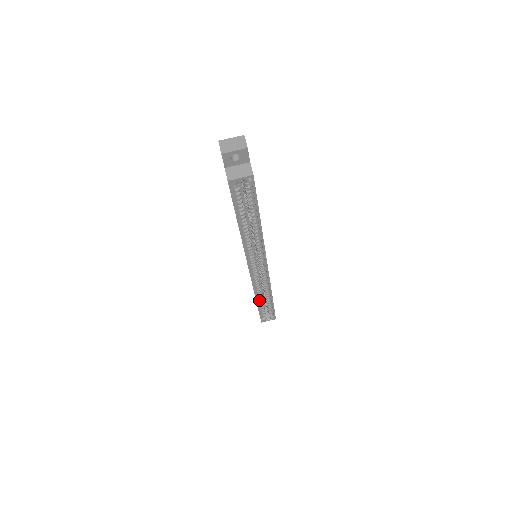
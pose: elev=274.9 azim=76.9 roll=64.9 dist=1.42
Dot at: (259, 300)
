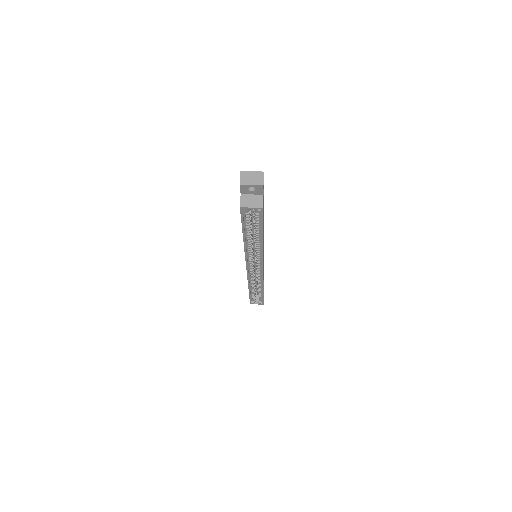
Dot at: (251, 288)
